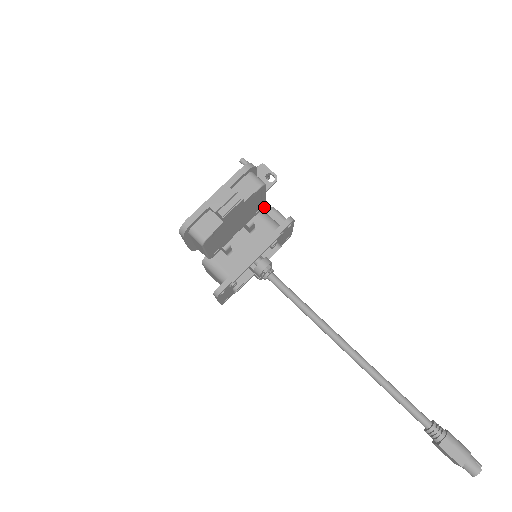
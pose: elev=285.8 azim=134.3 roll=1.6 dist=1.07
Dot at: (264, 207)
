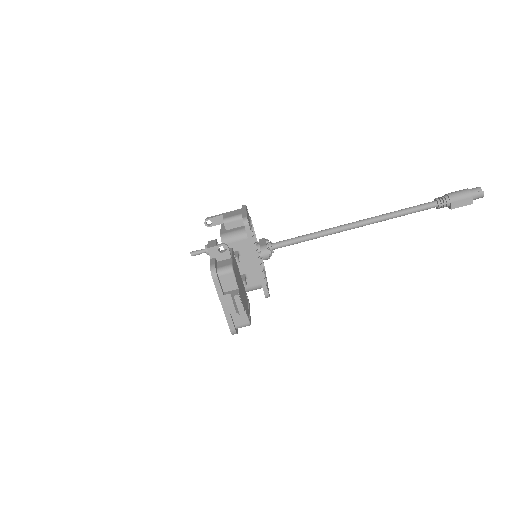
Dot at: (215, 219)
